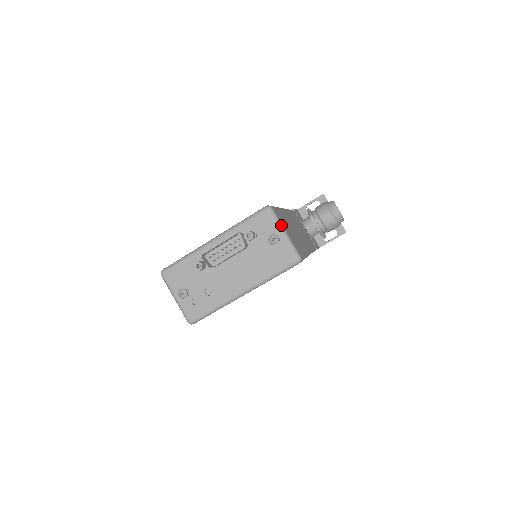
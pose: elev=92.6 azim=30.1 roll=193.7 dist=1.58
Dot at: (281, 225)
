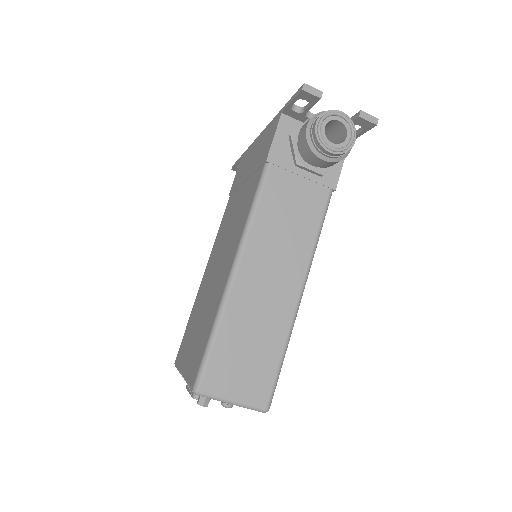
Dot at: (222, 399)
